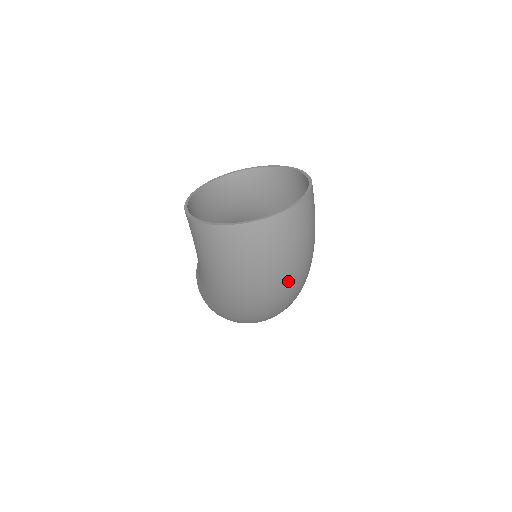
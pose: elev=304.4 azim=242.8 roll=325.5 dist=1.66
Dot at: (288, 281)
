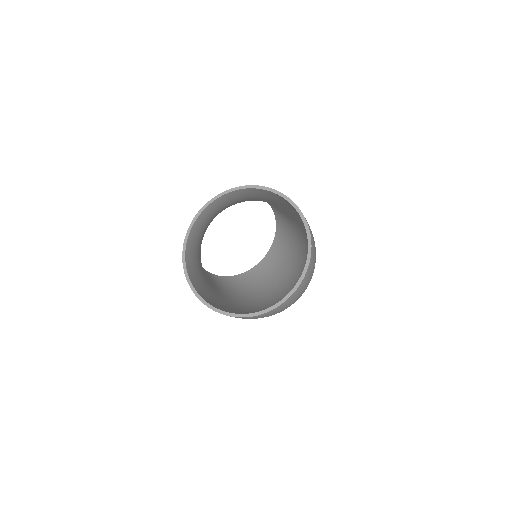
Dot at: occluded
